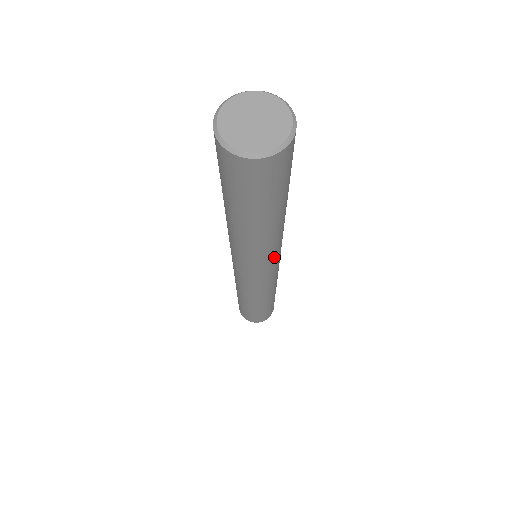
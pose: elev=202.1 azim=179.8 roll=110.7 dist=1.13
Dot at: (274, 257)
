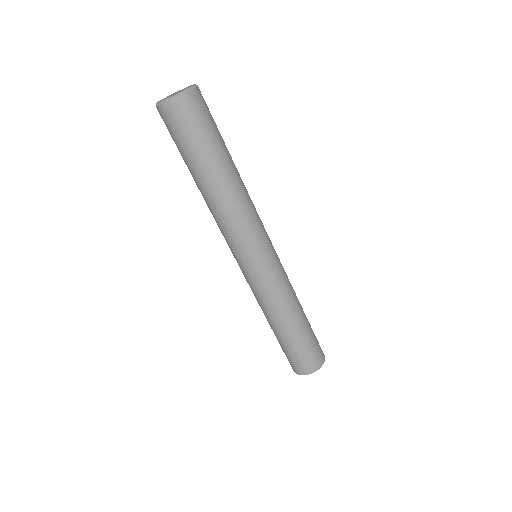
Dot at: (241, 238)
